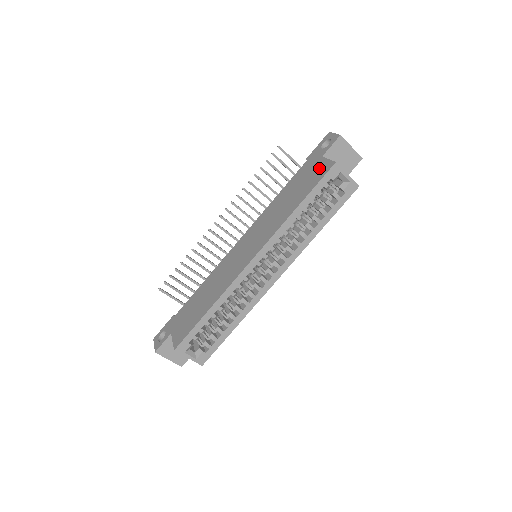
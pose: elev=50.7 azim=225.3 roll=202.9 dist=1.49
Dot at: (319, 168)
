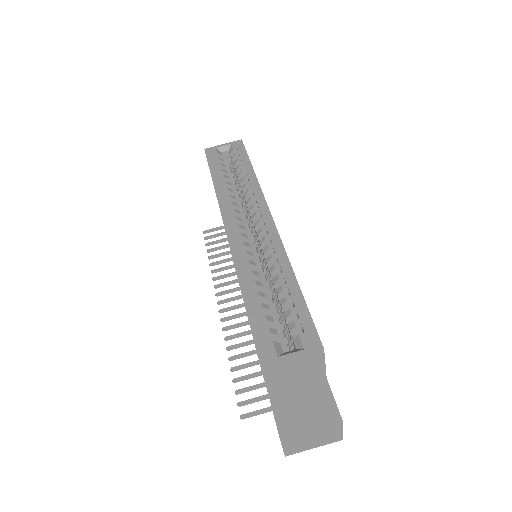
Dot at: occluded
